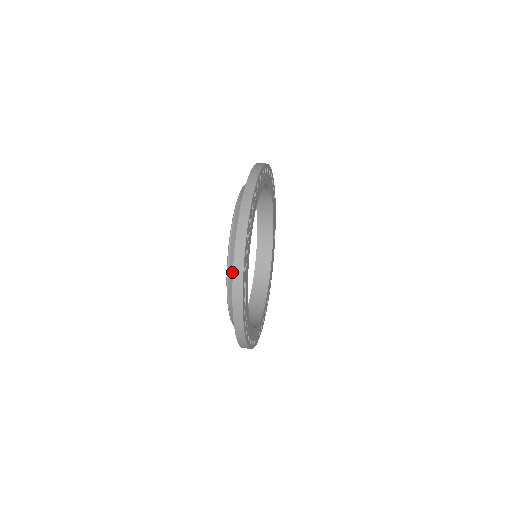
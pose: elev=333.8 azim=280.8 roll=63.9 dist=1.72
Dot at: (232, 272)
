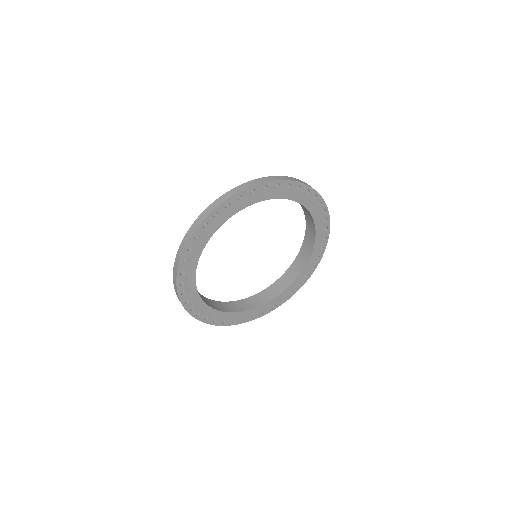
Dot at: occluded
